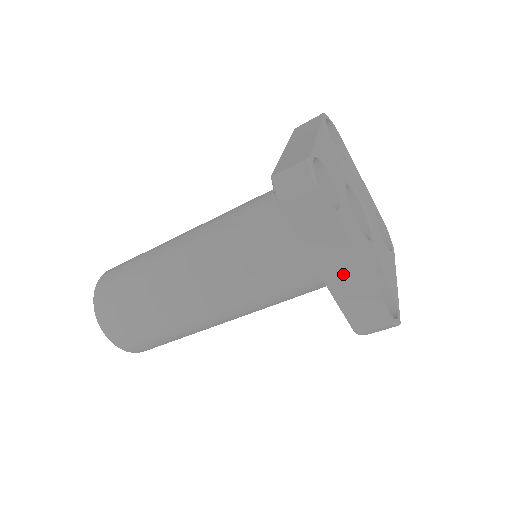
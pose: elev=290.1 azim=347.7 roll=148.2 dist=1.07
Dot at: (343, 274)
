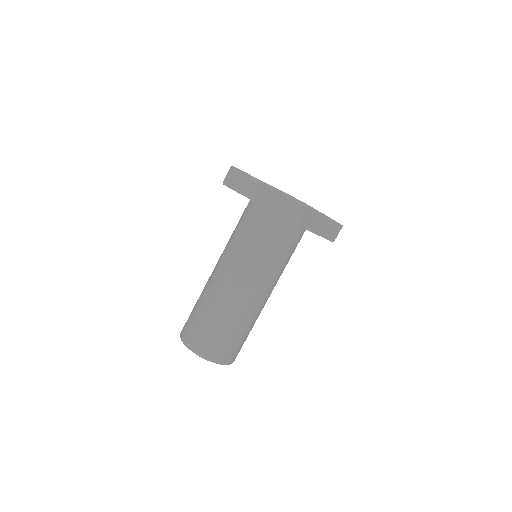
Dot at: (324, 226)
